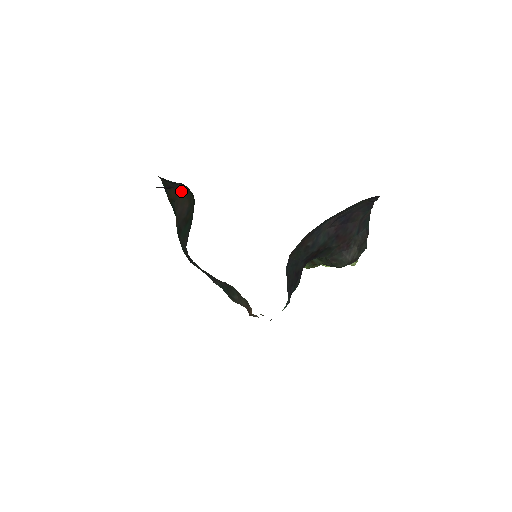
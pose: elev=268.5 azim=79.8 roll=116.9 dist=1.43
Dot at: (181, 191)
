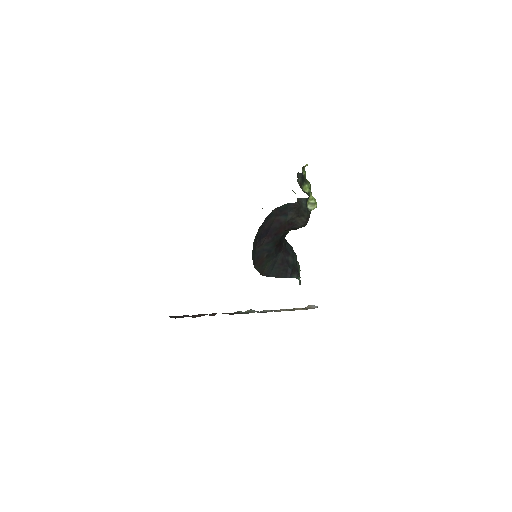
Dot at: occluded
